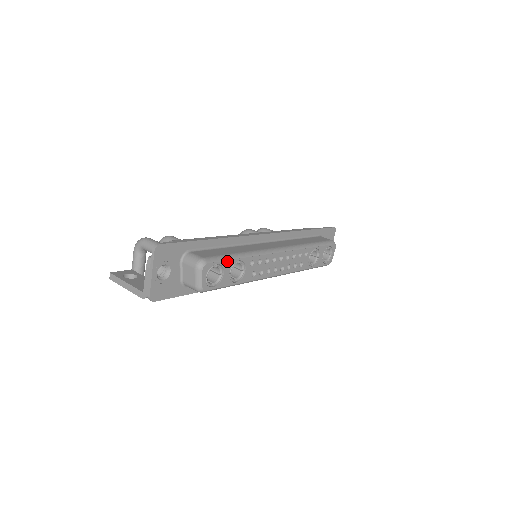
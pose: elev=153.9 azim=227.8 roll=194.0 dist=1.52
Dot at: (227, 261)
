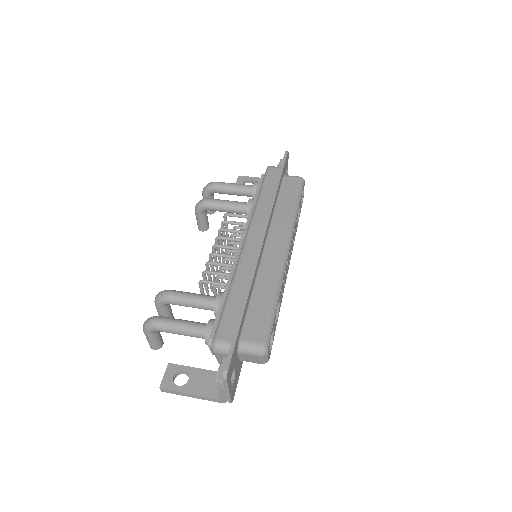
Dot at: (273, 321)
